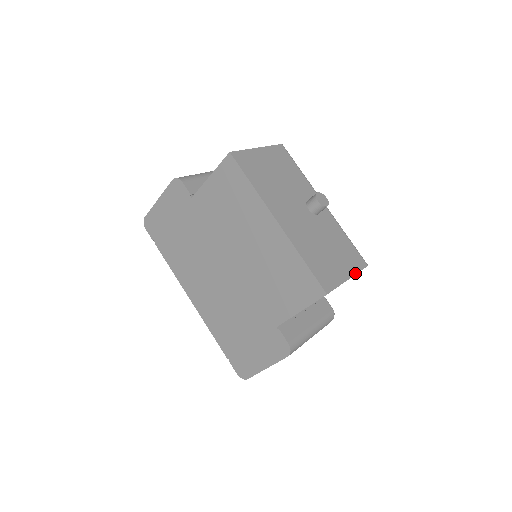
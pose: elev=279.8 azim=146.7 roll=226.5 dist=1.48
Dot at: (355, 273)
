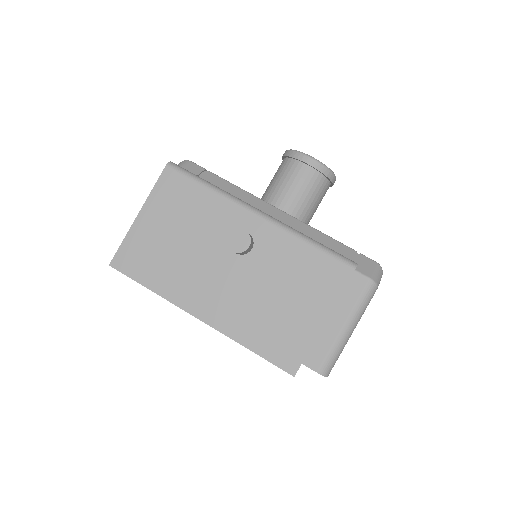
Dot at: (333, 304)
